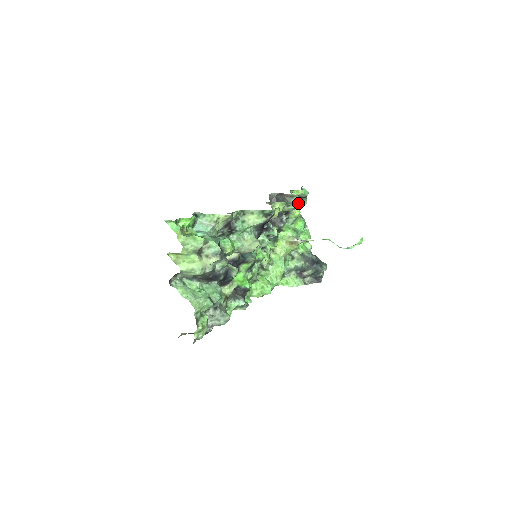
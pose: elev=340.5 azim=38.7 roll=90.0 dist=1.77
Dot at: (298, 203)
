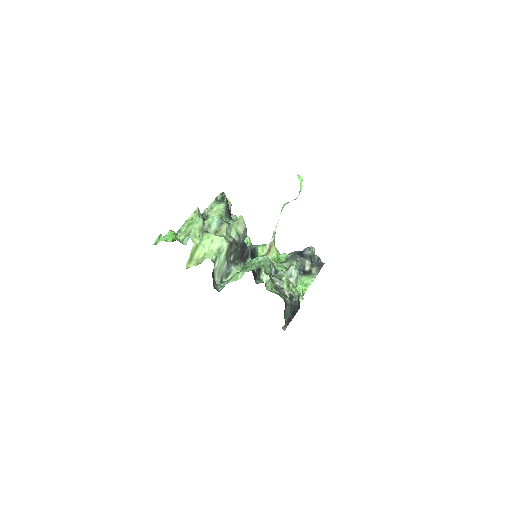
Dot at: occluded
